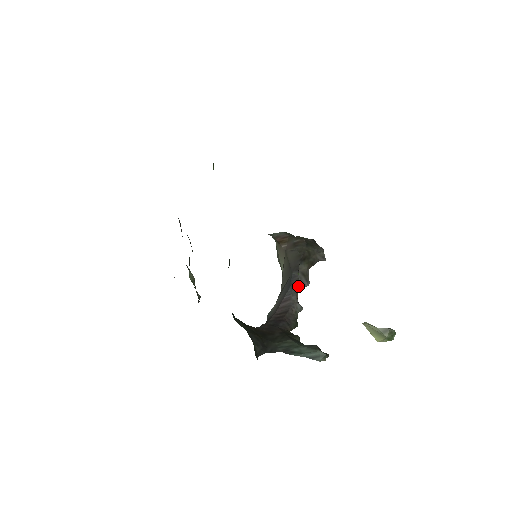
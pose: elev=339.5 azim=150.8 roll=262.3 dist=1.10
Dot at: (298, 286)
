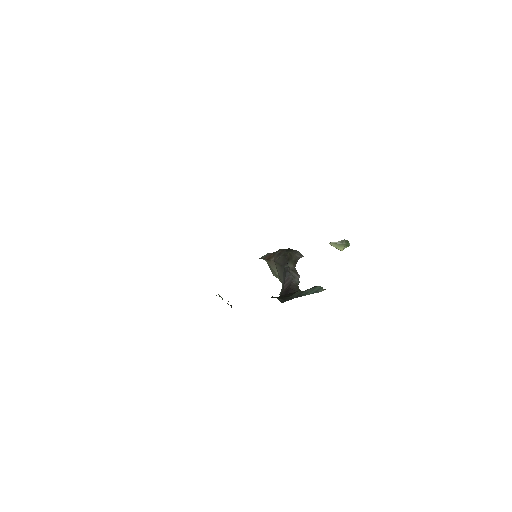
Dot at: occluded
